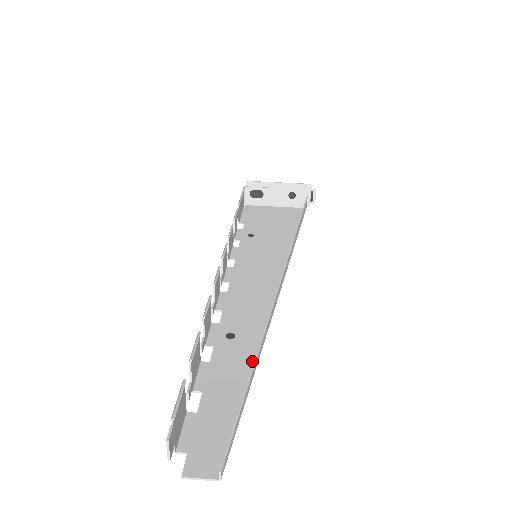
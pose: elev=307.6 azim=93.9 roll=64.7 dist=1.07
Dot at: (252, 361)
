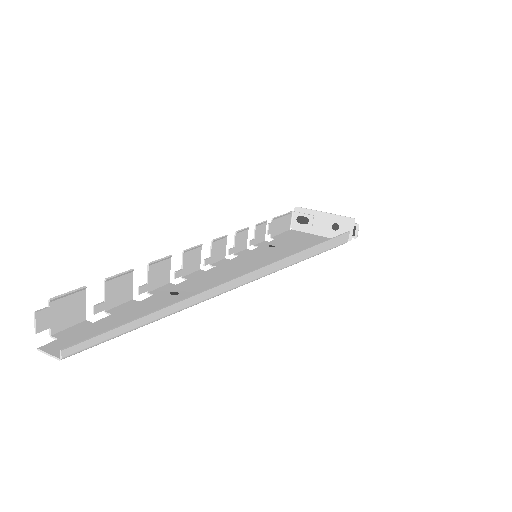
Dot at: (172, 310)
